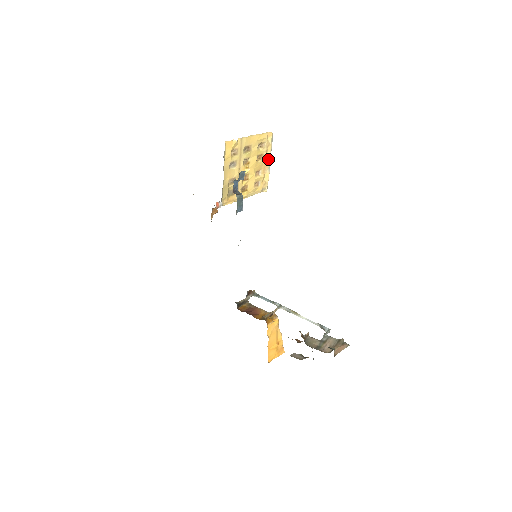
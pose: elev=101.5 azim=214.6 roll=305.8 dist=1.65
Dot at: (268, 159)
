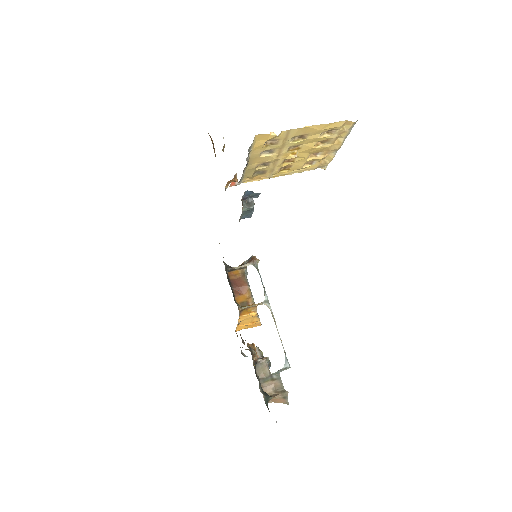
Dot at: (337, 144)
